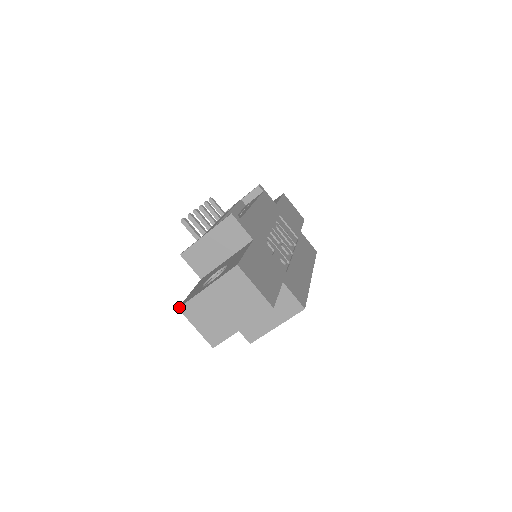
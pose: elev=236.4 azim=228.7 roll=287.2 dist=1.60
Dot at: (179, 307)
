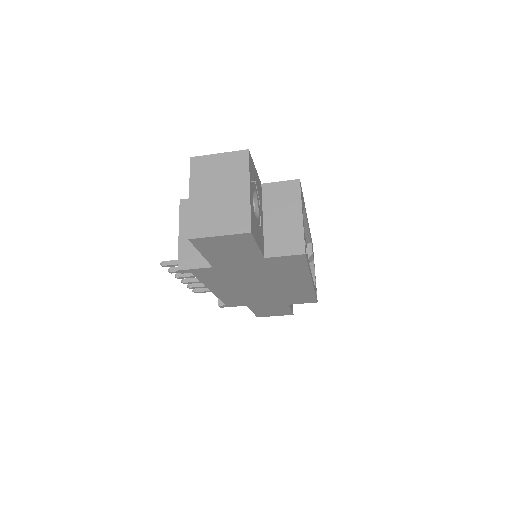
Dot at: (188, 237)
